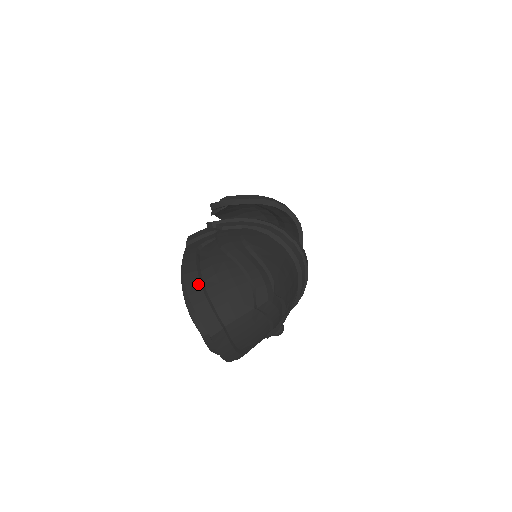
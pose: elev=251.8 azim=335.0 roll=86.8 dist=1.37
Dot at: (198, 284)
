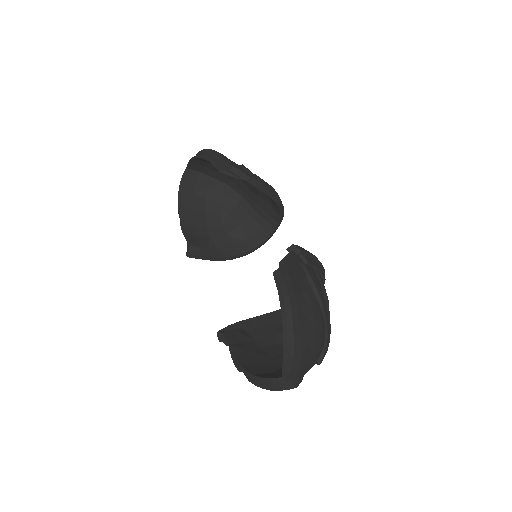
Dot at: (308, 336)
